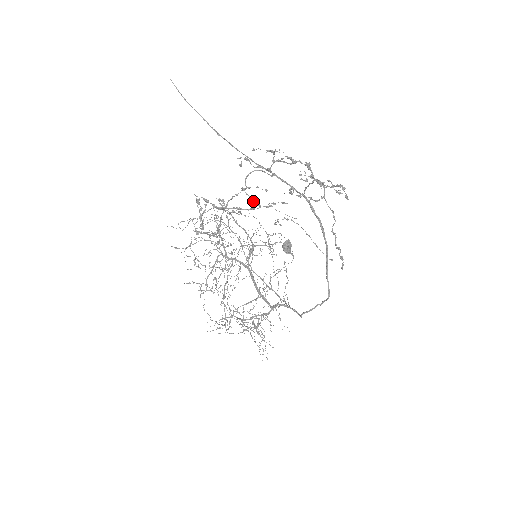
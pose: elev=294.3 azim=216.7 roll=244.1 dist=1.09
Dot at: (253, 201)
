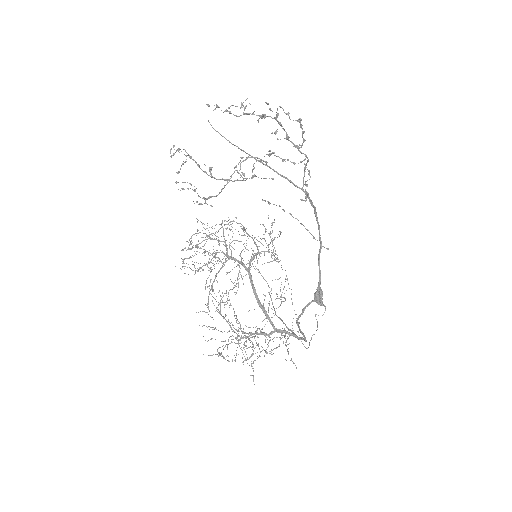
Dot at: (242, 177)
